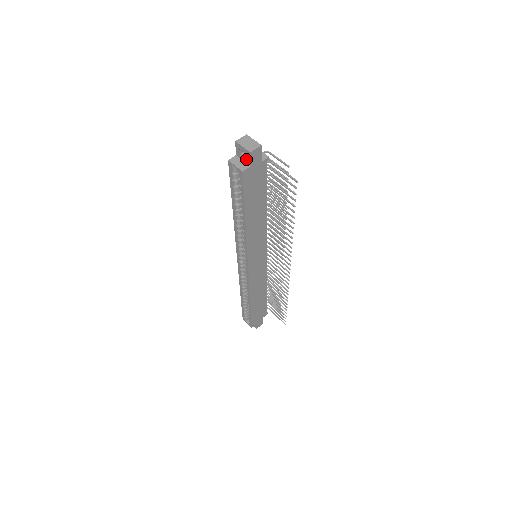
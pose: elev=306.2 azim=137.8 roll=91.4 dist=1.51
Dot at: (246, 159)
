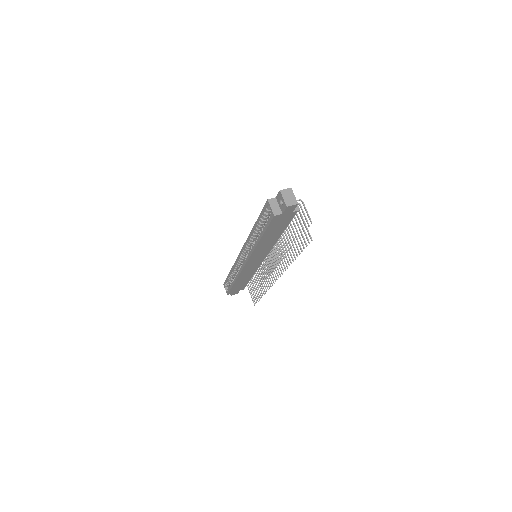
Dot at: (282, 207)
